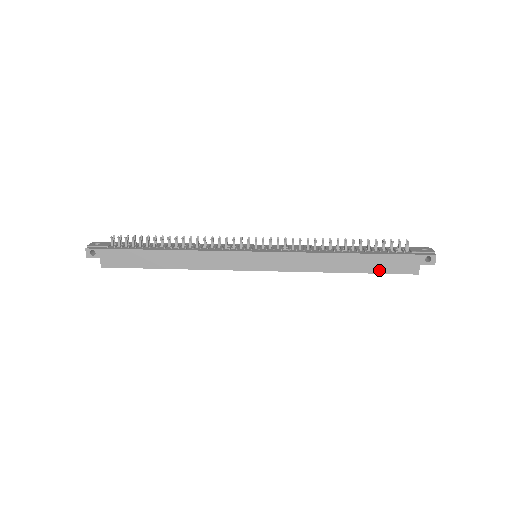
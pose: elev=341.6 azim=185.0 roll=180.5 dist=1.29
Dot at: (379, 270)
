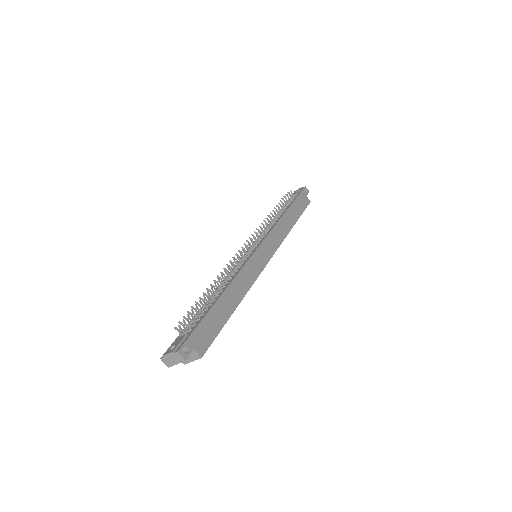
Dot at: (301, 211)
